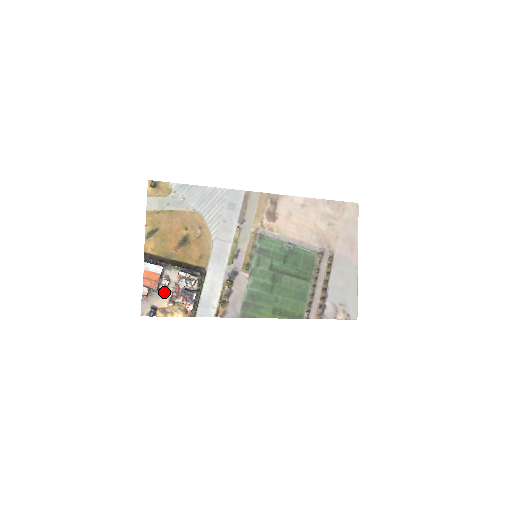
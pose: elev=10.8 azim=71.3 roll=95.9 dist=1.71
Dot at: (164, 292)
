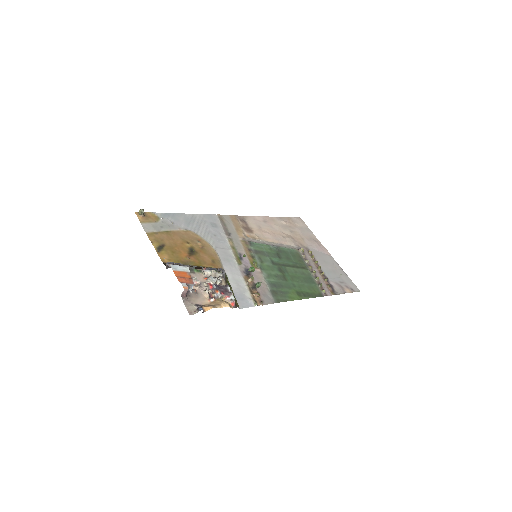
Dot at: (199, 292)
